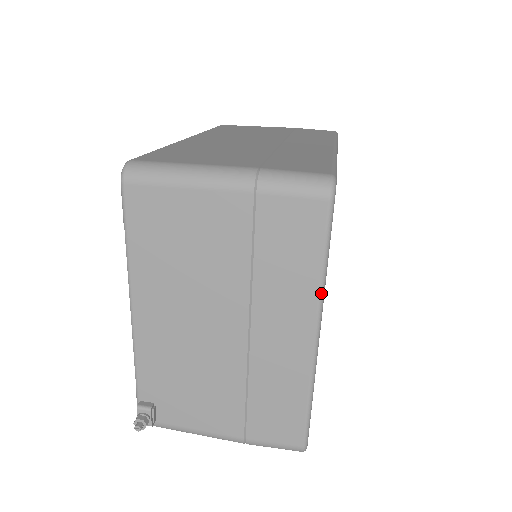
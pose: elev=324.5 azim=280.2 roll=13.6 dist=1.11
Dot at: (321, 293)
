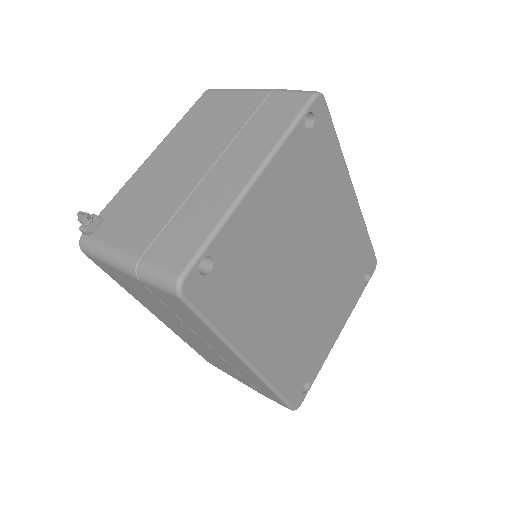
Dot at: (276, 146)
